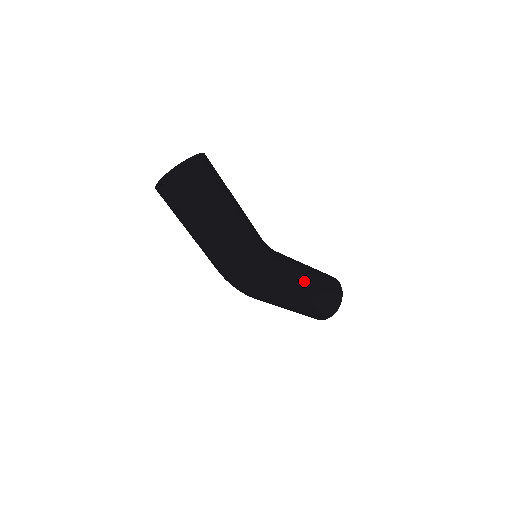
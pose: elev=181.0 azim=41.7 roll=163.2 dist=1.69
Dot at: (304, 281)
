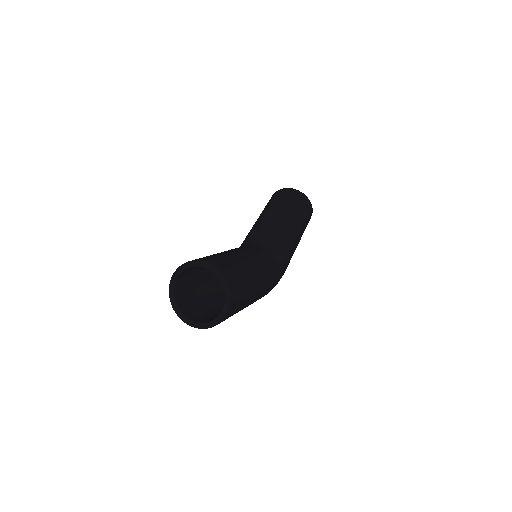
Dot at: (296, 240)
